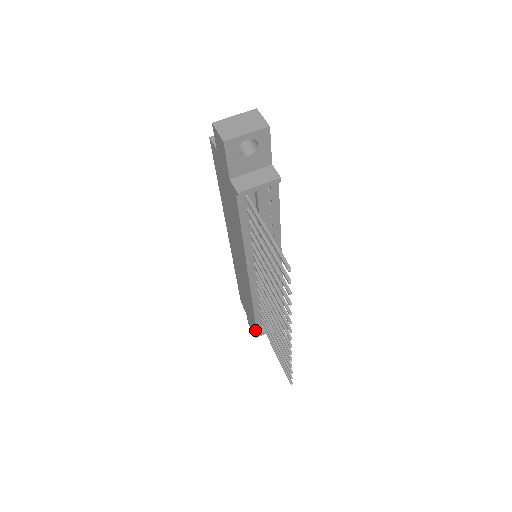
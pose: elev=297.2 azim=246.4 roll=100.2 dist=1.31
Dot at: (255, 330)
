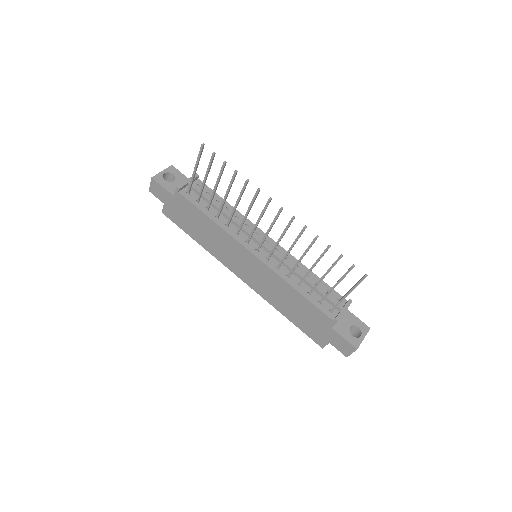
Dot at: (343, 337)
